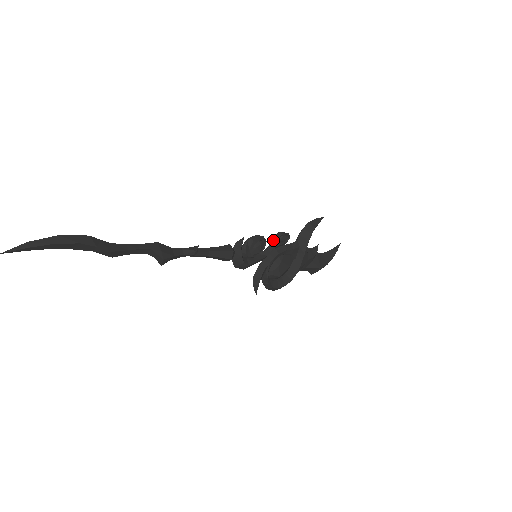
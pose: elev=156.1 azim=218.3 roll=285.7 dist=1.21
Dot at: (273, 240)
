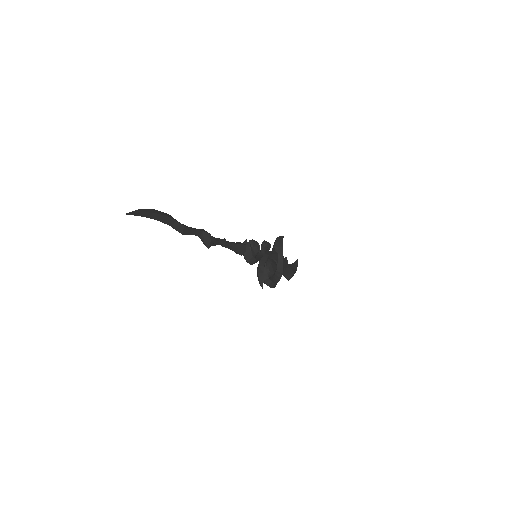
Dot at: (262, 246)
